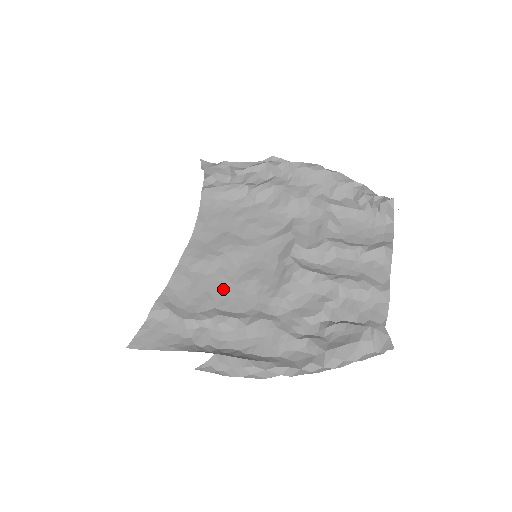
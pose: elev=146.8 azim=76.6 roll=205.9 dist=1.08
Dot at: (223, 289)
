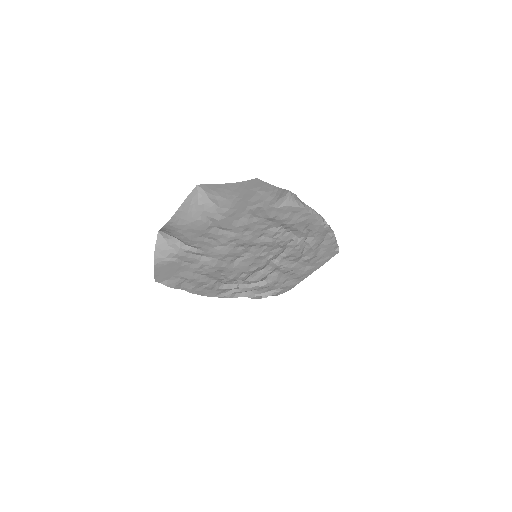
Dot at: (262, 238)
